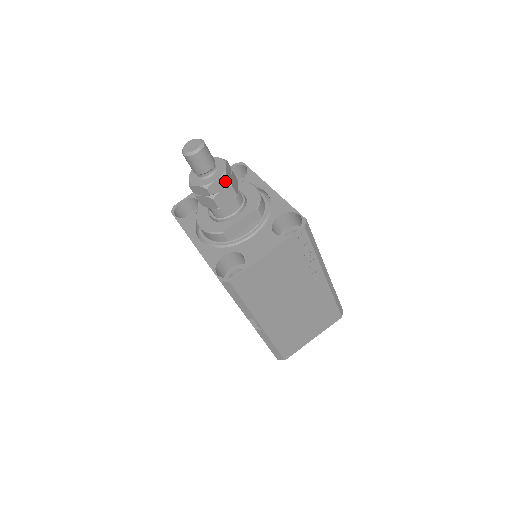
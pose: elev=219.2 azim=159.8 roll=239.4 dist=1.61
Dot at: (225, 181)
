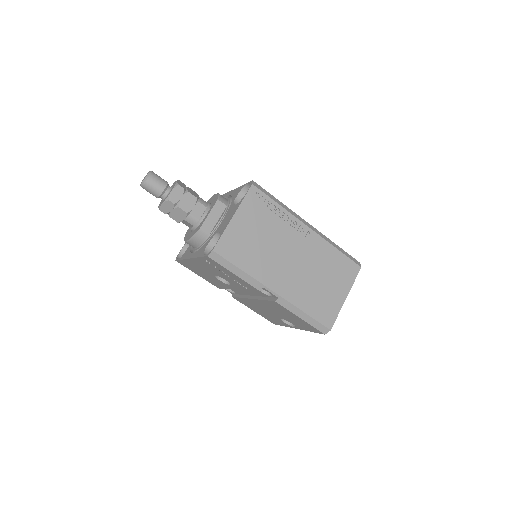
Dot at: (180, 189)
